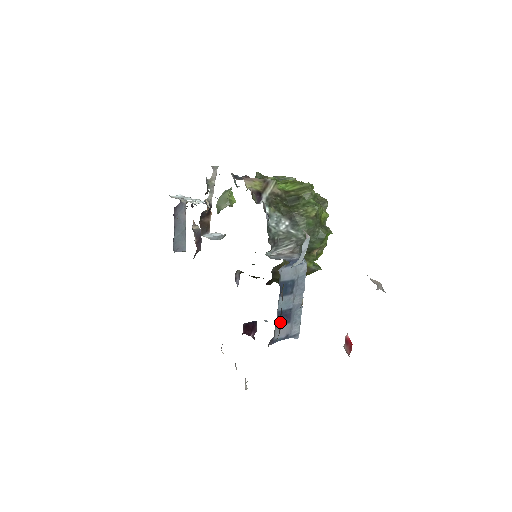
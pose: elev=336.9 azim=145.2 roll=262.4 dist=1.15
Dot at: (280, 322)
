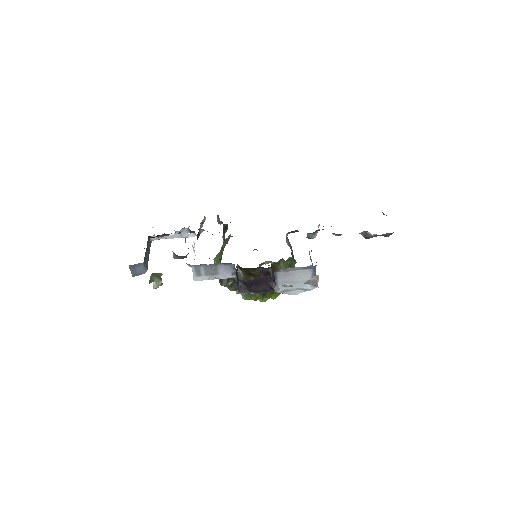
Dot at: occluded
